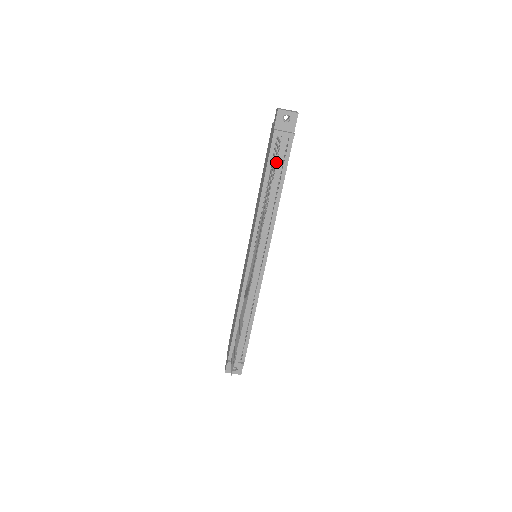
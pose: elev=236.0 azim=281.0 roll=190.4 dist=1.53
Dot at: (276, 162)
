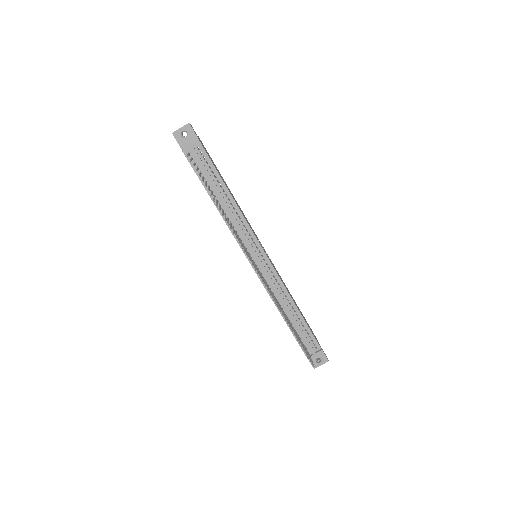
Dot at: (204, 172)
